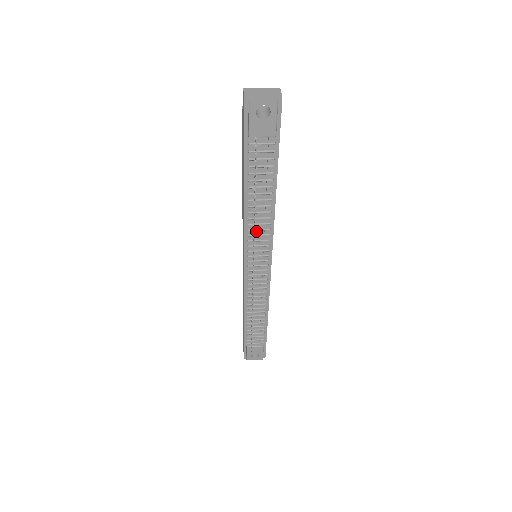
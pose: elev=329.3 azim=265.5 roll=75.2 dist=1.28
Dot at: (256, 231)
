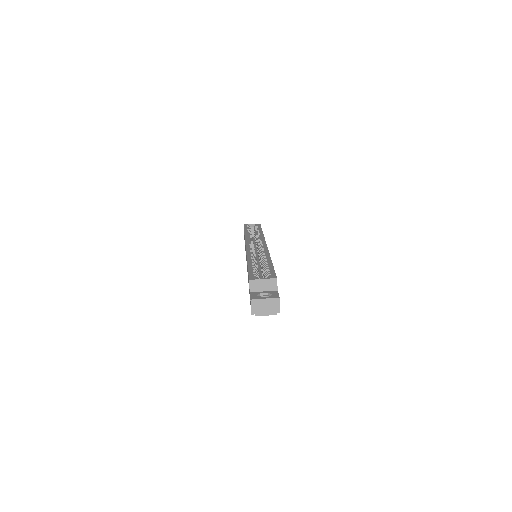
Dot at: occluded
